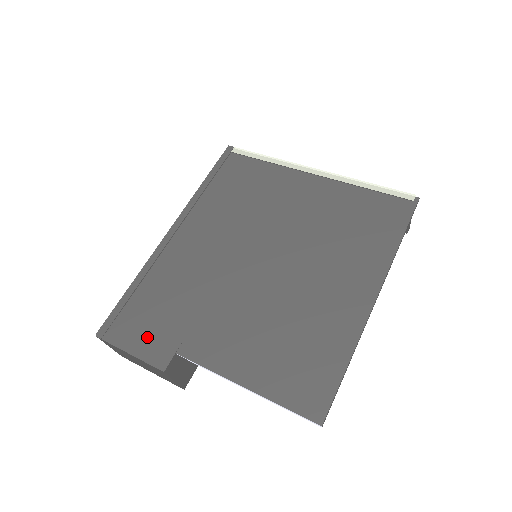
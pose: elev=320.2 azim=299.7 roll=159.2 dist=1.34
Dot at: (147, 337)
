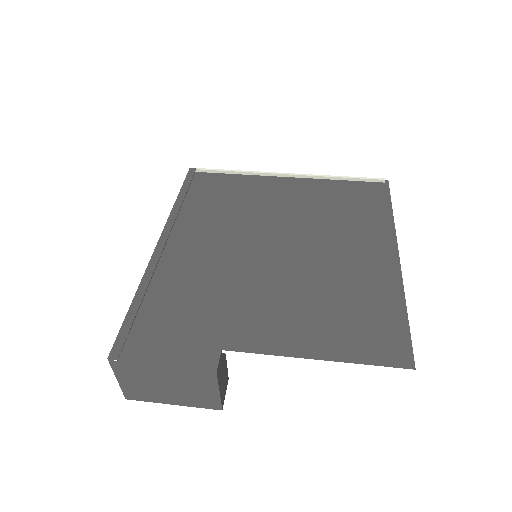
Dot at: (178, 344)
